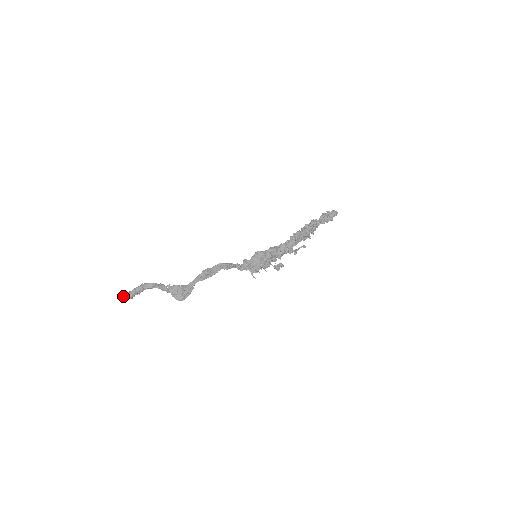
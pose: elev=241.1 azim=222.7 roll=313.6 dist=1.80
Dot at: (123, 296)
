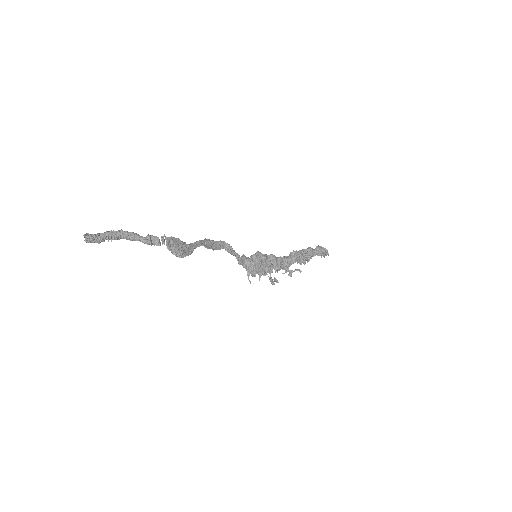
Dot at: (90, 234)
